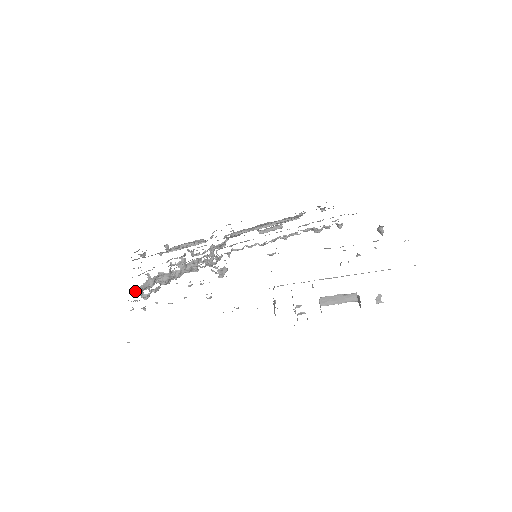
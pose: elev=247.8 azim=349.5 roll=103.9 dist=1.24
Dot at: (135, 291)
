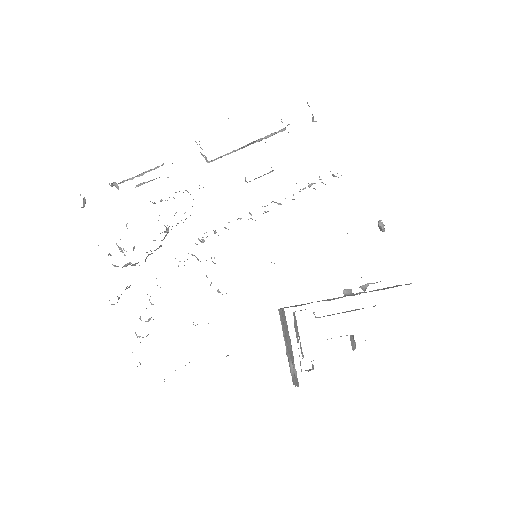
Dot at: occluded
